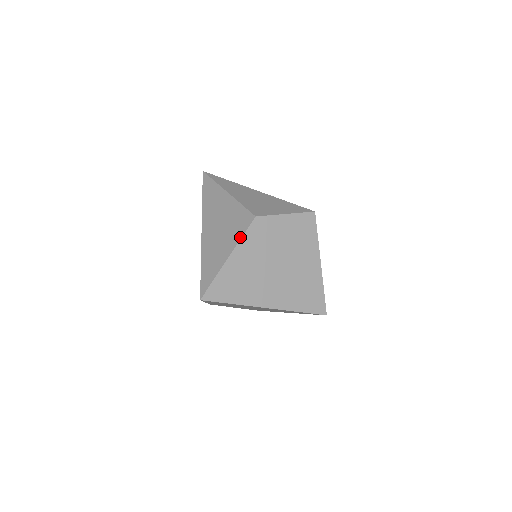
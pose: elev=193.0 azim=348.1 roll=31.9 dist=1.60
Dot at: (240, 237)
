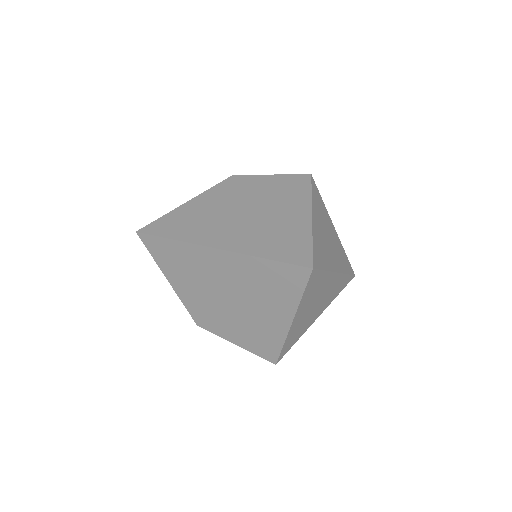
Dot at: (208, 190)
